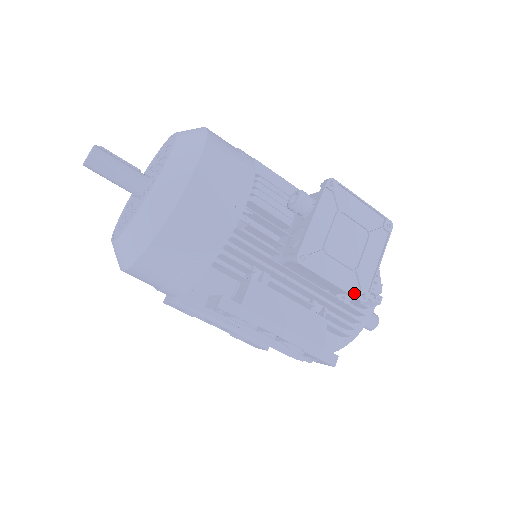
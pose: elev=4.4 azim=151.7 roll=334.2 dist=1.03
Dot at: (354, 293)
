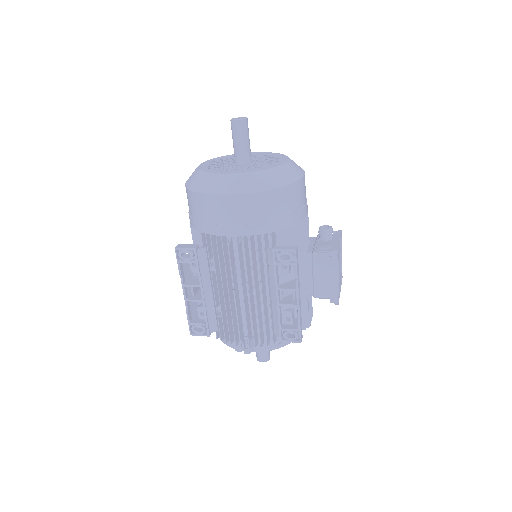
Dot at: (337, 295)
